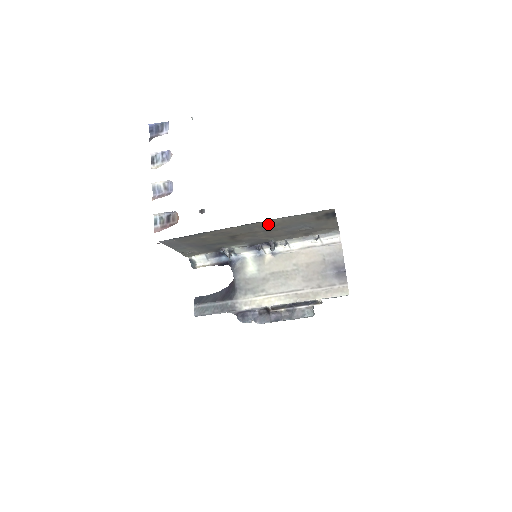
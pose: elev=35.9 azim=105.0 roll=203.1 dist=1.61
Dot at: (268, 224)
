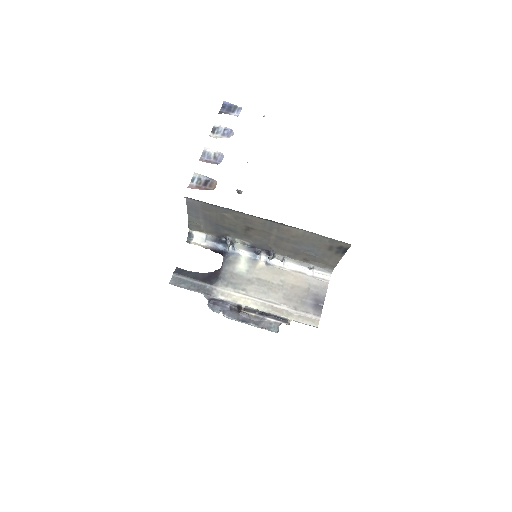
Dot at: (288, 231)
